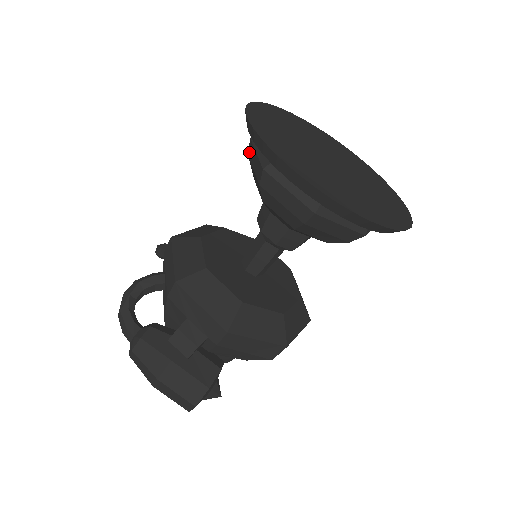
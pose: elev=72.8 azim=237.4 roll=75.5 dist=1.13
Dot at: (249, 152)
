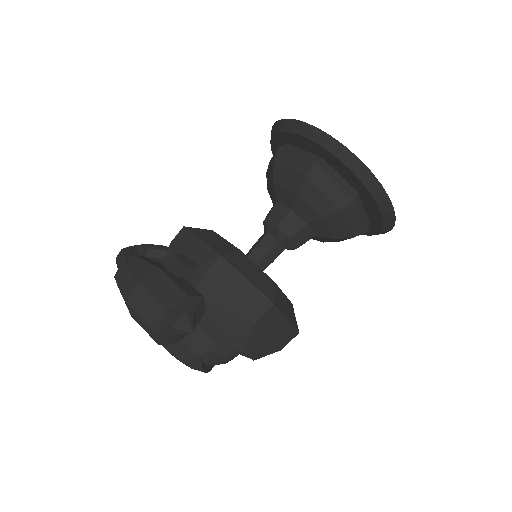
Dot at: occluded
